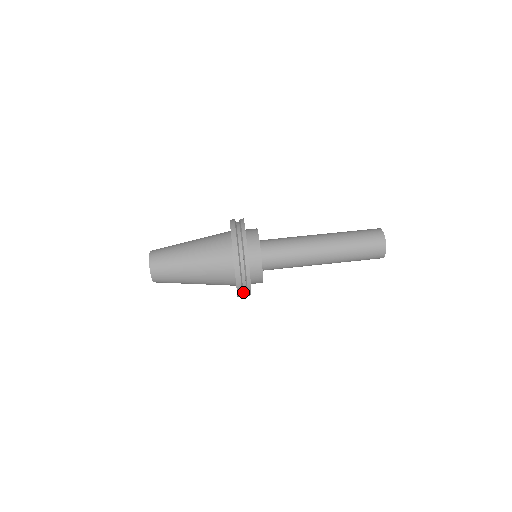
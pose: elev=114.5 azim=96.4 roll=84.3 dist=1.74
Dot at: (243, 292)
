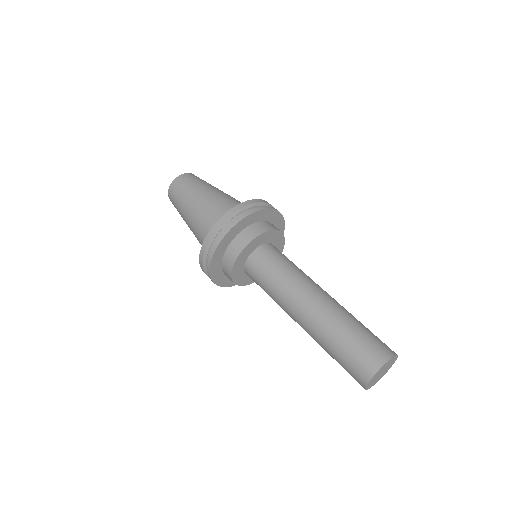
Dot at: occluded
